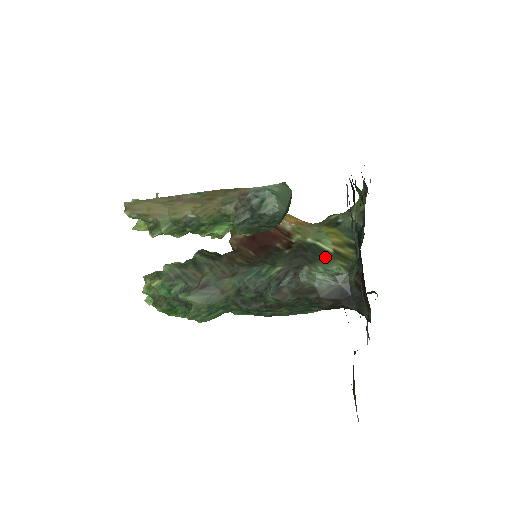
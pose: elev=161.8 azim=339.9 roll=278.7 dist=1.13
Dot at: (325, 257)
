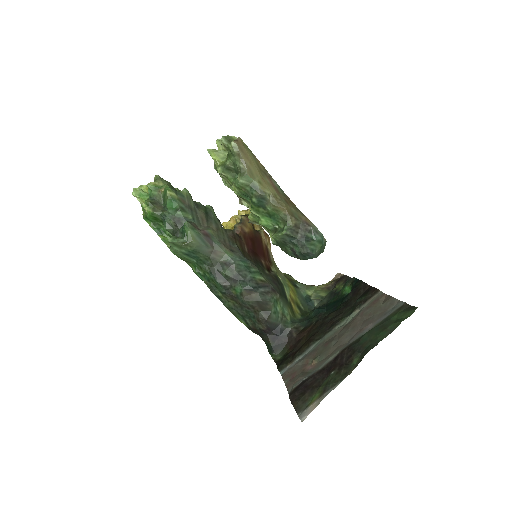
Dot at: (286, 300)
